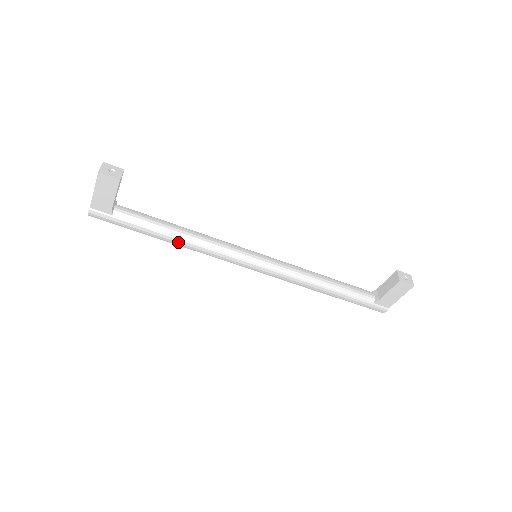
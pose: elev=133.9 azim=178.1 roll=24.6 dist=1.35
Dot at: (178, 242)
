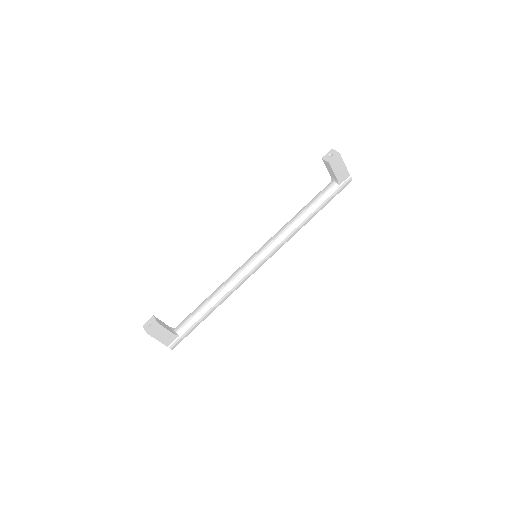
Dot at: (218, 304)
